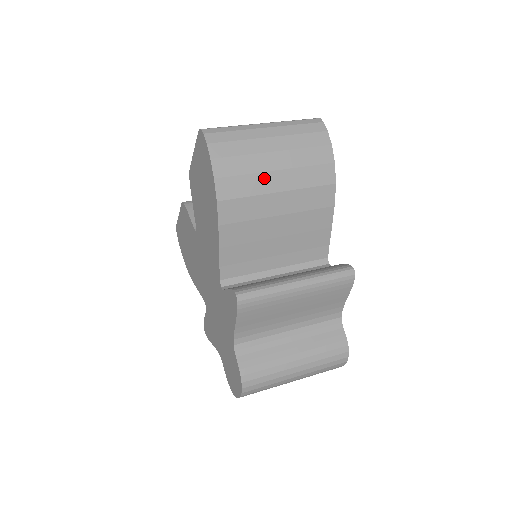
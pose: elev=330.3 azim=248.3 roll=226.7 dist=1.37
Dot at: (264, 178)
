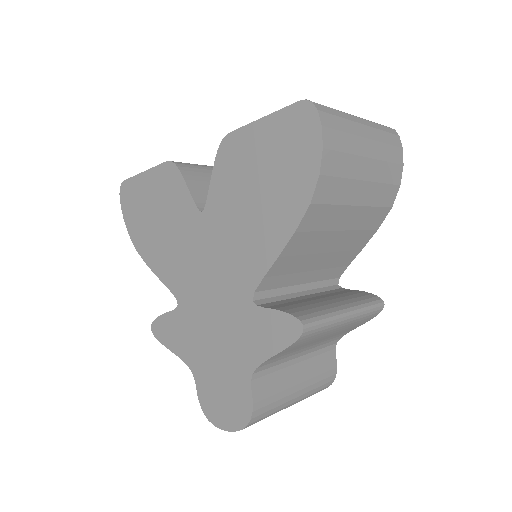
Dot at: (353, 186)
